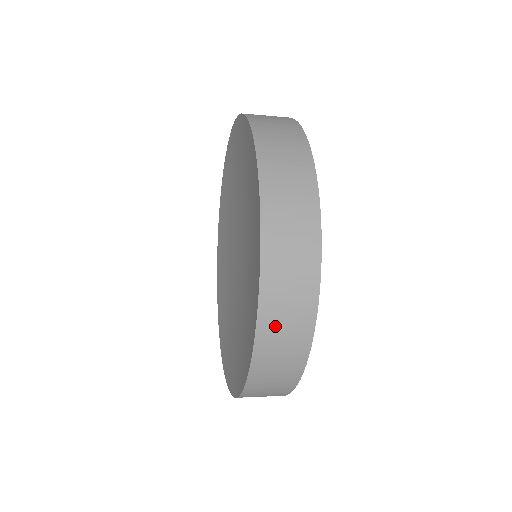
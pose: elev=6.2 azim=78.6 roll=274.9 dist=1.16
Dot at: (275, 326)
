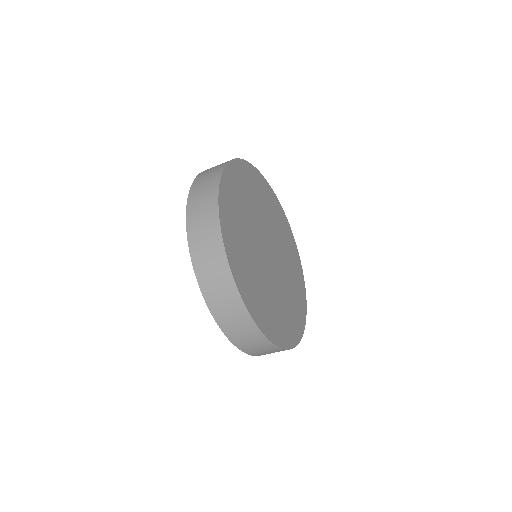
Dot at: (200, 185)
